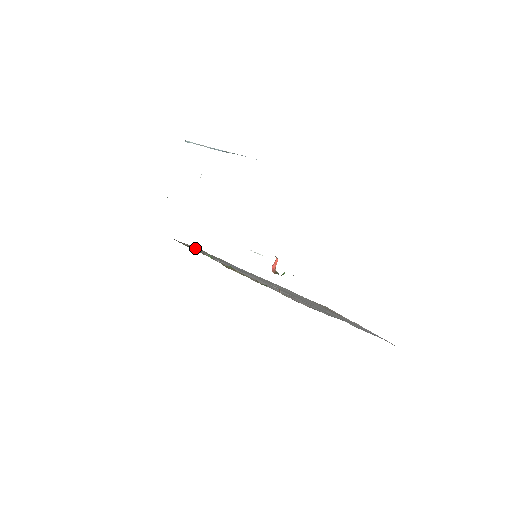
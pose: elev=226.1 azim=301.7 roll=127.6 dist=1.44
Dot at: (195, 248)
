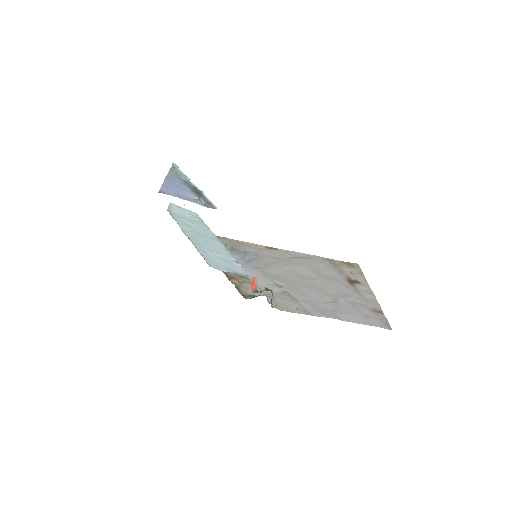
Dot at: occluded
